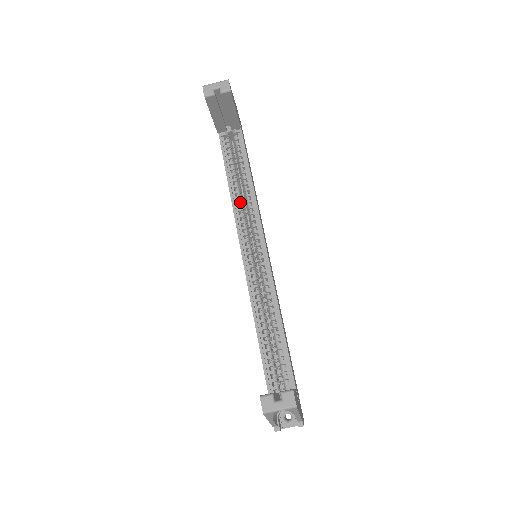
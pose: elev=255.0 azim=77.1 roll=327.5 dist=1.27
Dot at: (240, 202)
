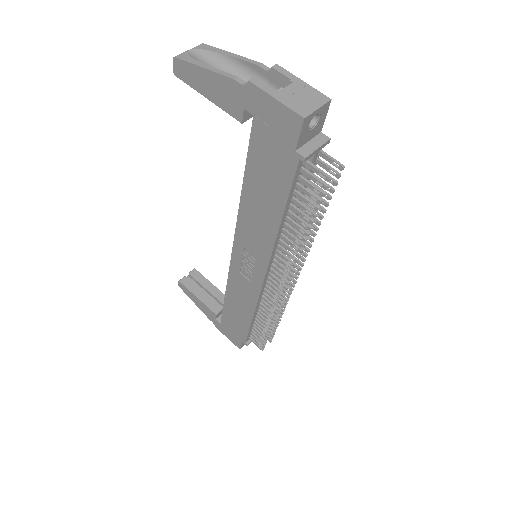
Dot at: occluded
